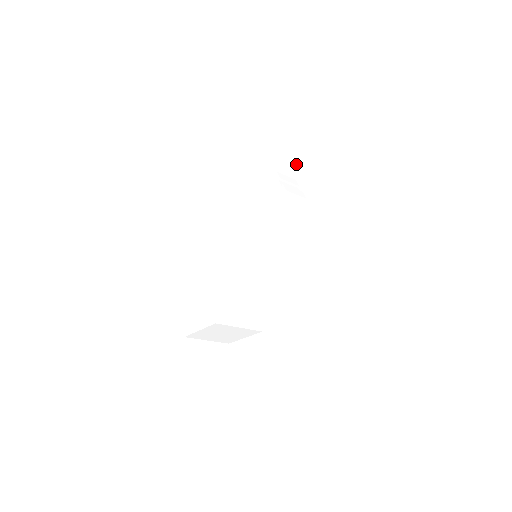
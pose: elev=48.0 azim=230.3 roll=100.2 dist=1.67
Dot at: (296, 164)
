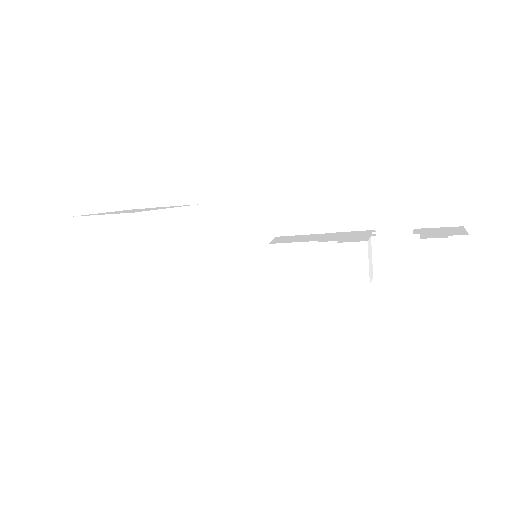
Dot at: (415, 230)
